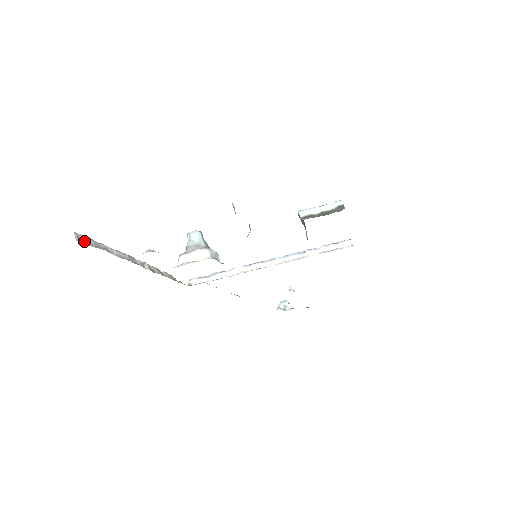
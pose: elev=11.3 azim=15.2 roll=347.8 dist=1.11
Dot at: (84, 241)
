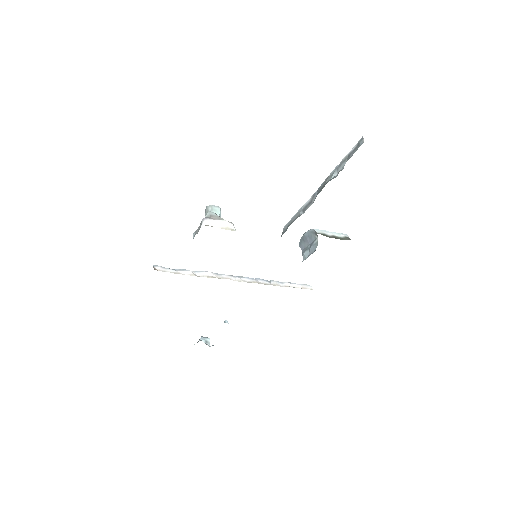
Dot at: occluded
